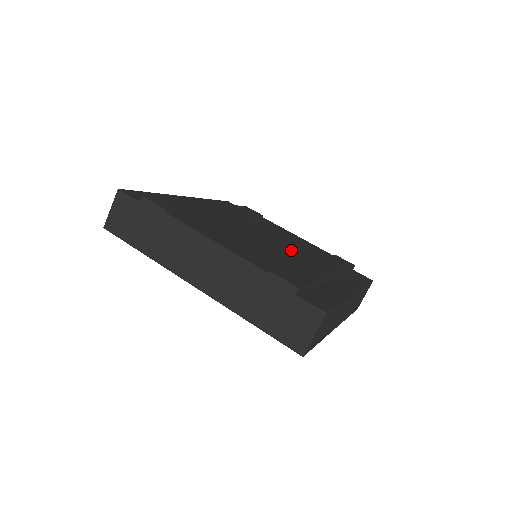
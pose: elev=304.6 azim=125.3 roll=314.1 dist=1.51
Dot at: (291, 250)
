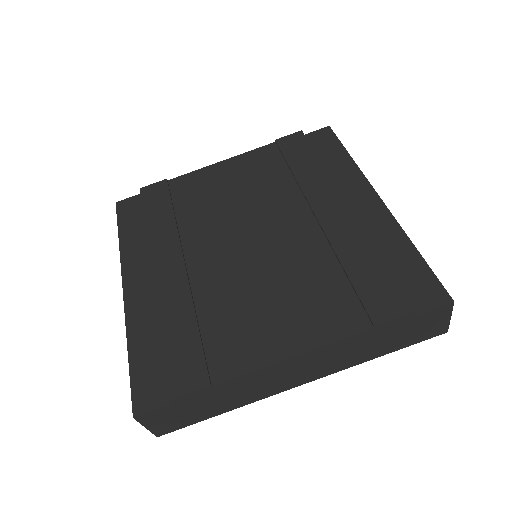
Dot at: (280, 218)
